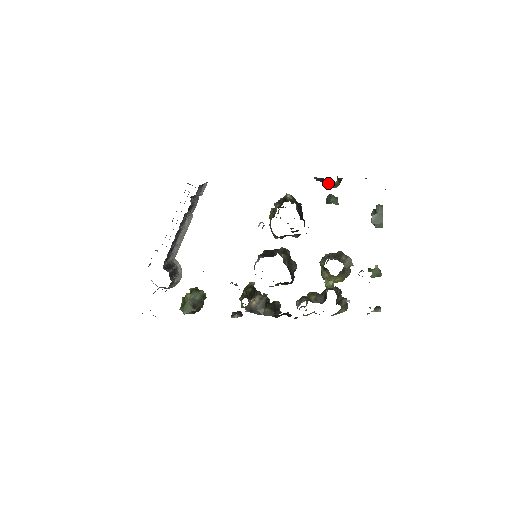
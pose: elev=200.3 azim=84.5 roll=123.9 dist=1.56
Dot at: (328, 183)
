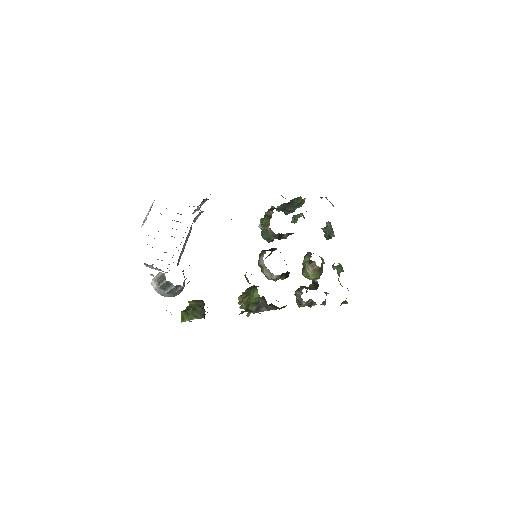
Dot at: (297, 201)
